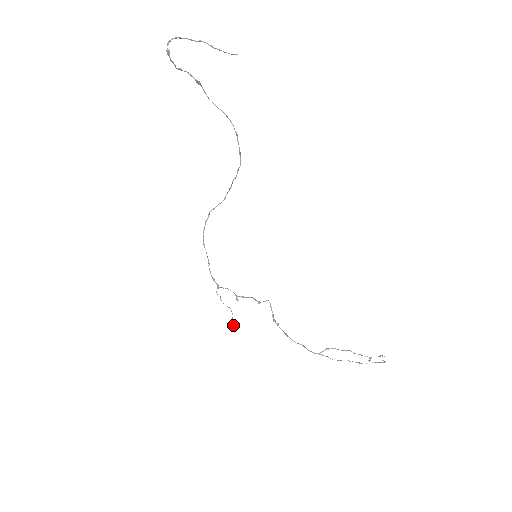
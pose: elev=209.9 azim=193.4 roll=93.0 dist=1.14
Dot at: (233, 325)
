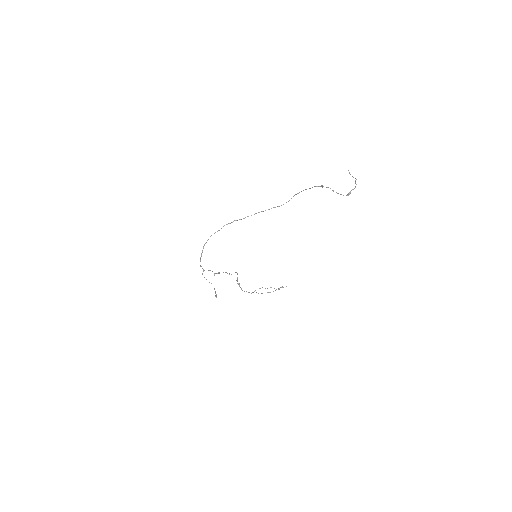
Dot at: (216, 295)
